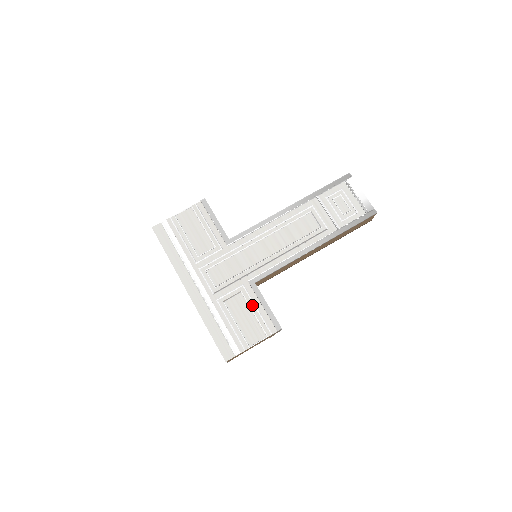
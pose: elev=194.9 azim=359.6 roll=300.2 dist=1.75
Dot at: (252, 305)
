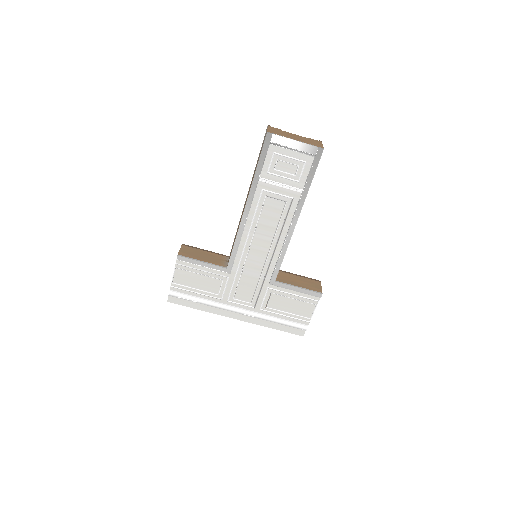
Dot at: (287, 295)
